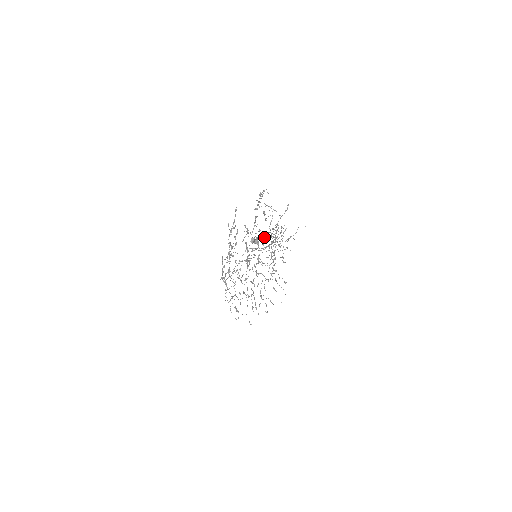
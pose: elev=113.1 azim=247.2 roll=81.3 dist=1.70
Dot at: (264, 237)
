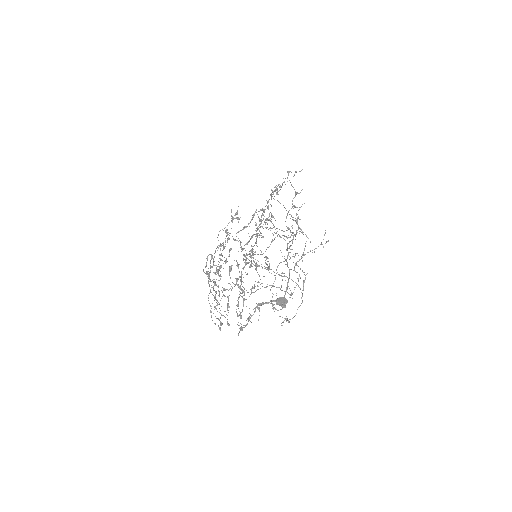
Dot at: (274, 239)
